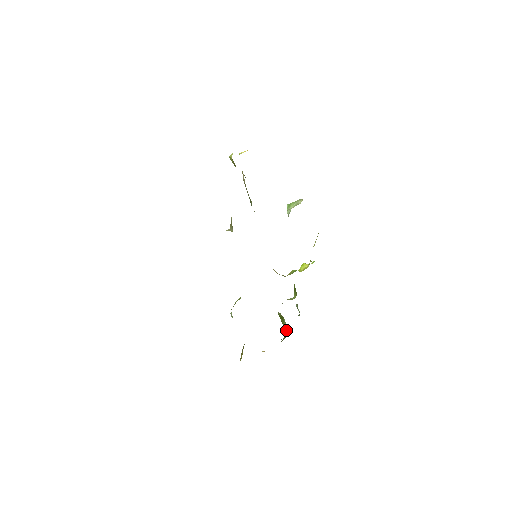
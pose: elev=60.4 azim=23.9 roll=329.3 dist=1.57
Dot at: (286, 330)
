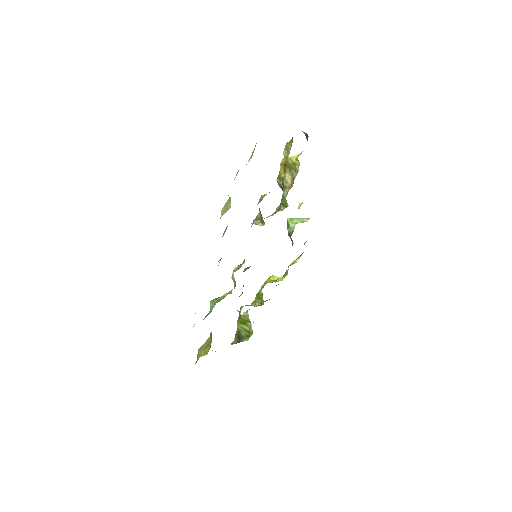
Dot at: (242, 334)
